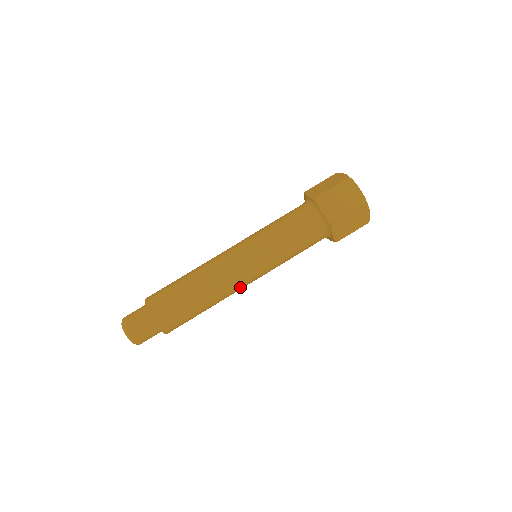
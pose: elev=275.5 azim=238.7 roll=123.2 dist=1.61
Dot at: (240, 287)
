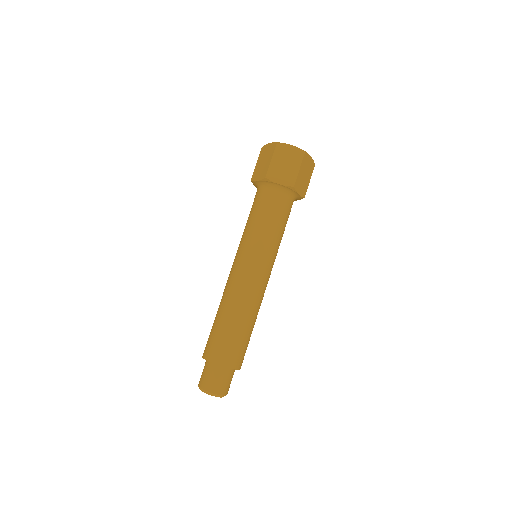
Dot at: (252, 283)
